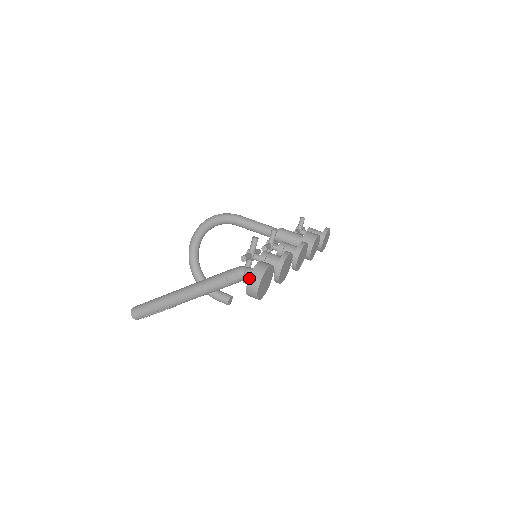
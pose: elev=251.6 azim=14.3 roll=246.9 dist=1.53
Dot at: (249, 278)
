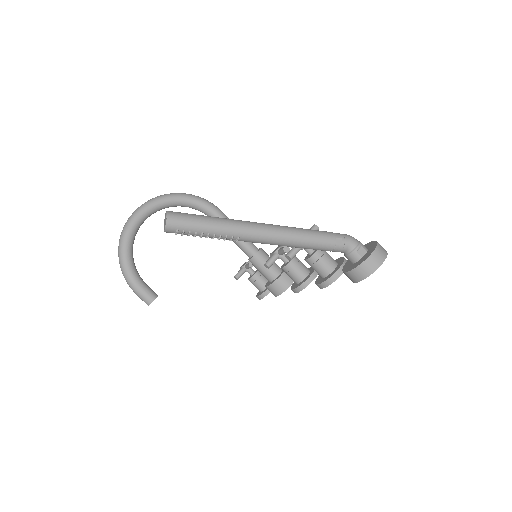
Dot at: (375, 249)
